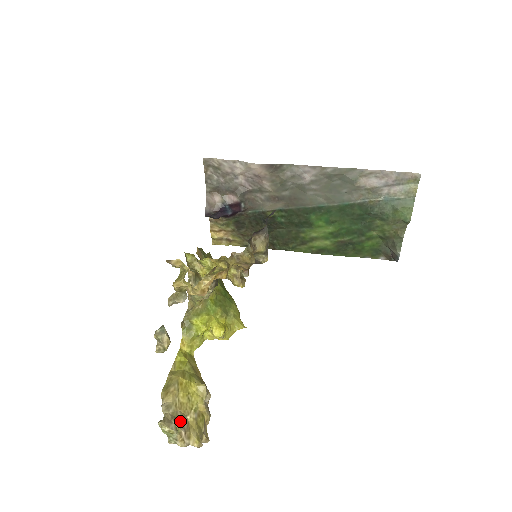
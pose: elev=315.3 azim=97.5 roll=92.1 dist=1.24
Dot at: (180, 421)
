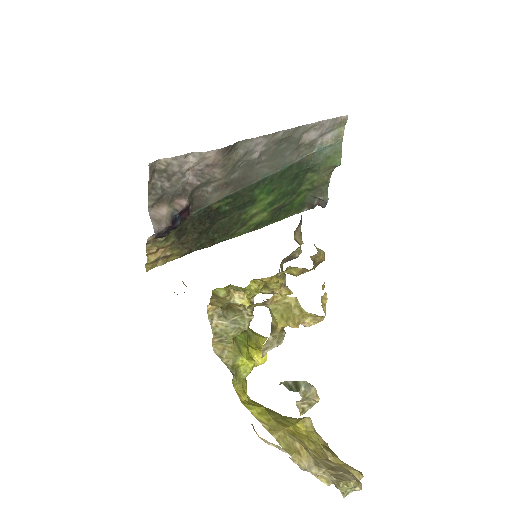
Dot at: (339, 467)
